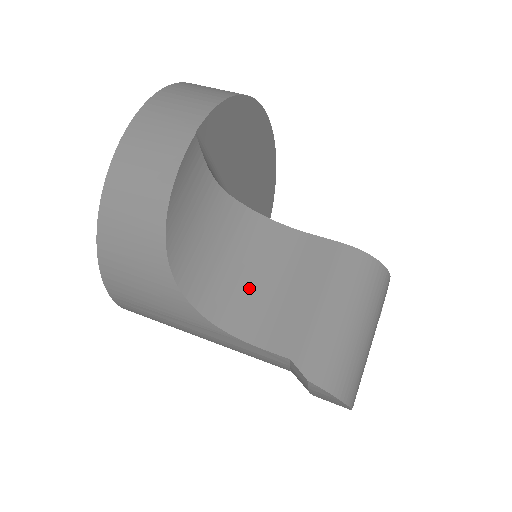
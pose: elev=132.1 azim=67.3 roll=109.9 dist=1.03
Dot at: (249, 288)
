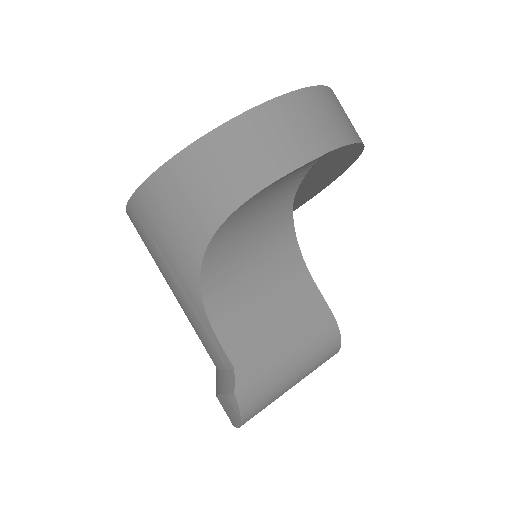
Dot at: (246, 290)
